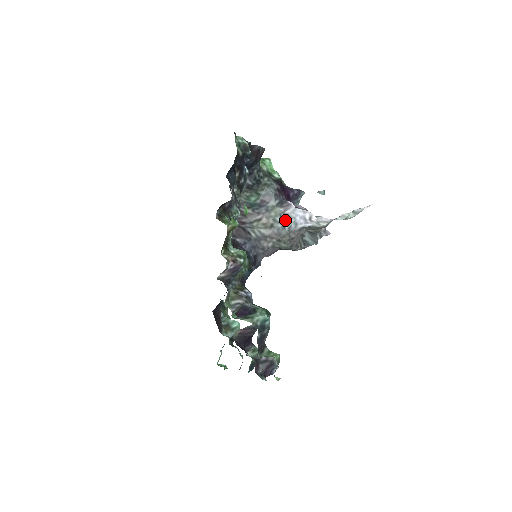
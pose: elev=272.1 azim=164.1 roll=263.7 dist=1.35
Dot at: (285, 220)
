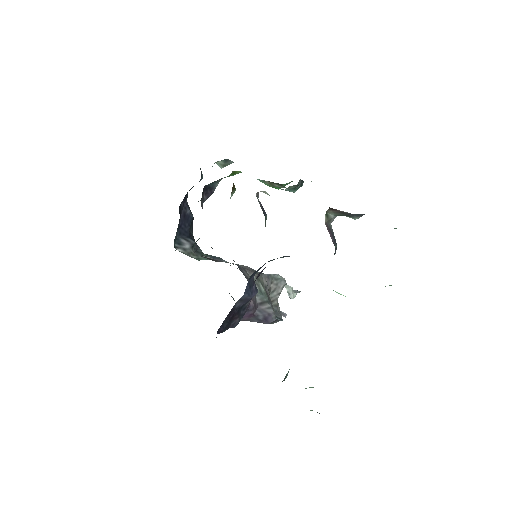
Dot at: occluded
